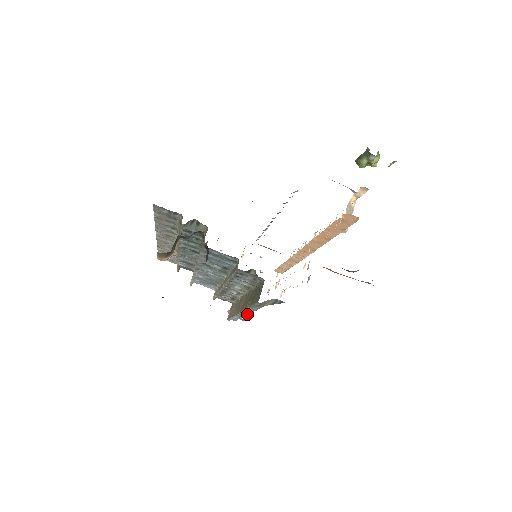
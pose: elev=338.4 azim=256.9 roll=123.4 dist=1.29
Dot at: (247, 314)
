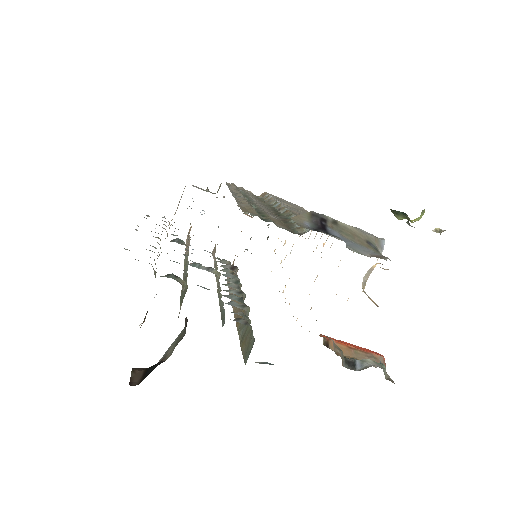
Dot at: occluded
